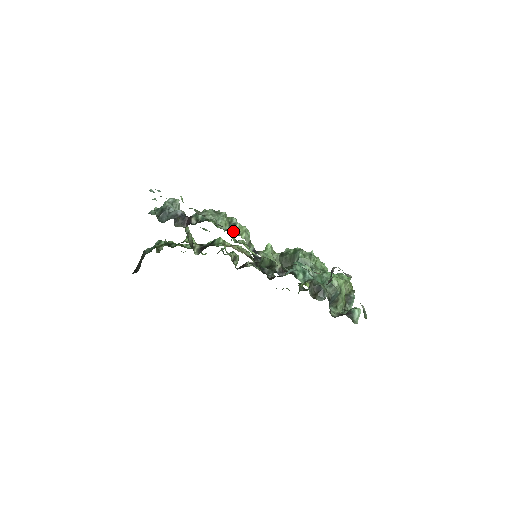
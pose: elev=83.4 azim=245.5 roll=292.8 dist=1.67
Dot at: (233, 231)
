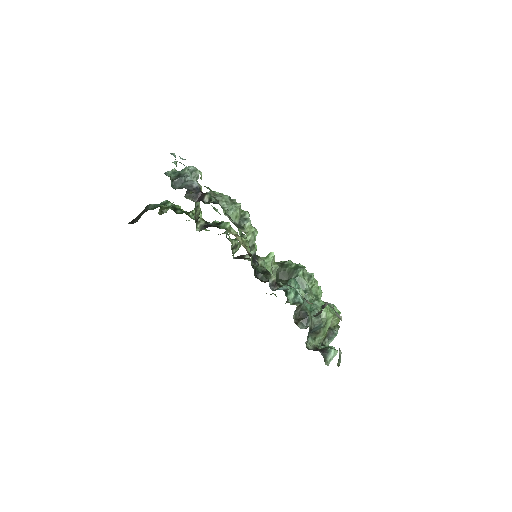
Dot at: (241, 226)
